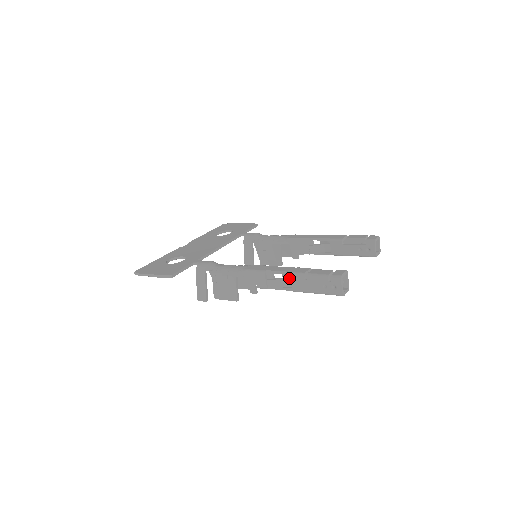
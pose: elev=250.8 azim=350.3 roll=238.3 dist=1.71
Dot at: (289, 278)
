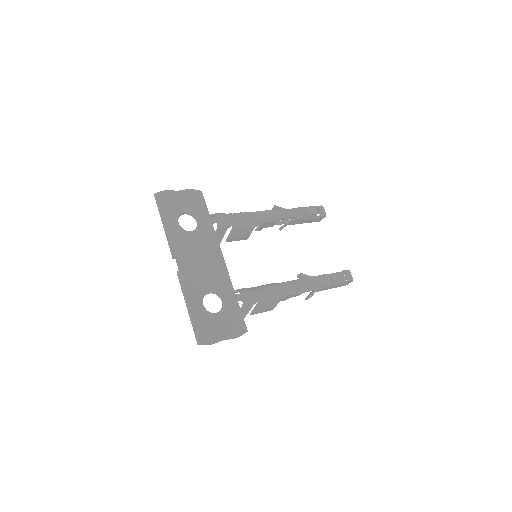
Dot at: (321, 289)
